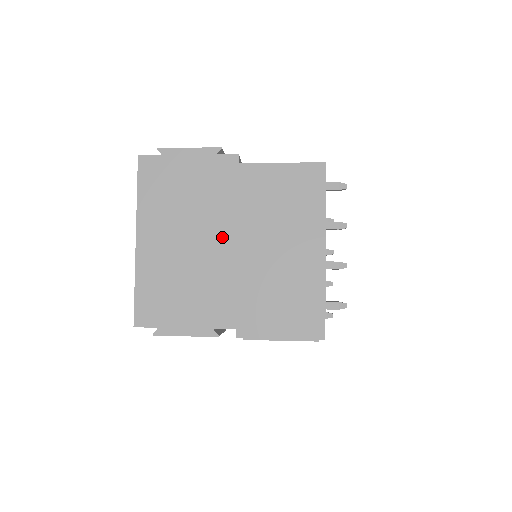
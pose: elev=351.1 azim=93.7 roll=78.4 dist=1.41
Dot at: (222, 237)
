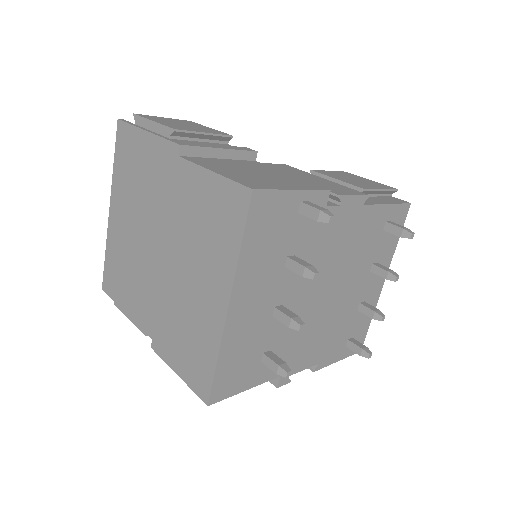
Dot at: (156, 239)
